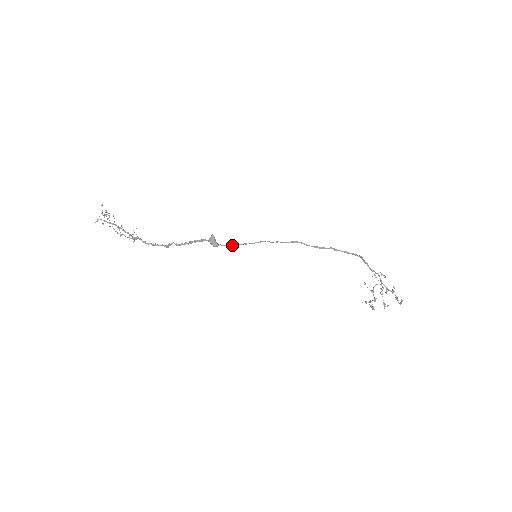
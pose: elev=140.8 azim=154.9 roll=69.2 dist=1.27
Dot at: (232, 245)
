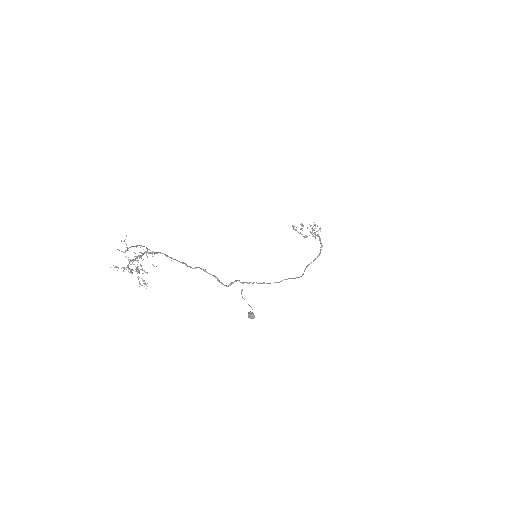
Dot at: occluded
